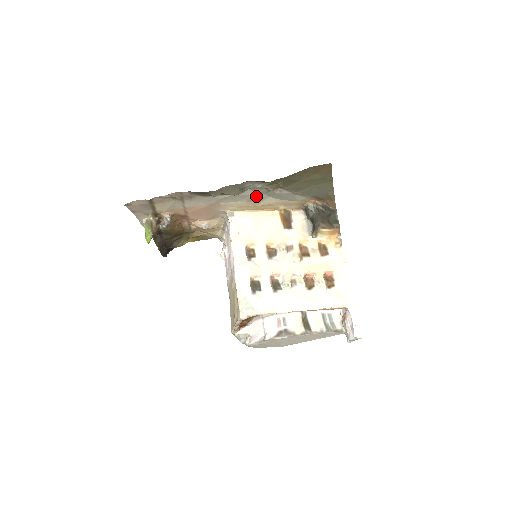
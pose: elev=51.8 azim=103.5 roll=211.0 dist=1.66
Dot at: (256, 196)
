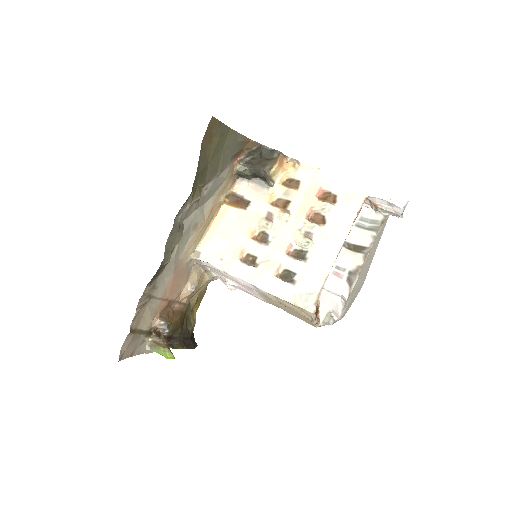
Dot at: (195, 218)
